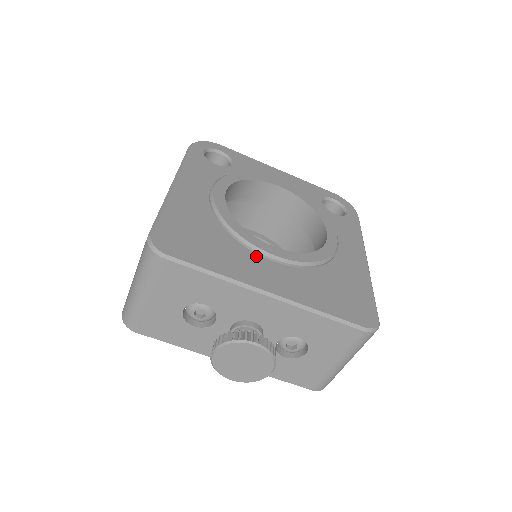
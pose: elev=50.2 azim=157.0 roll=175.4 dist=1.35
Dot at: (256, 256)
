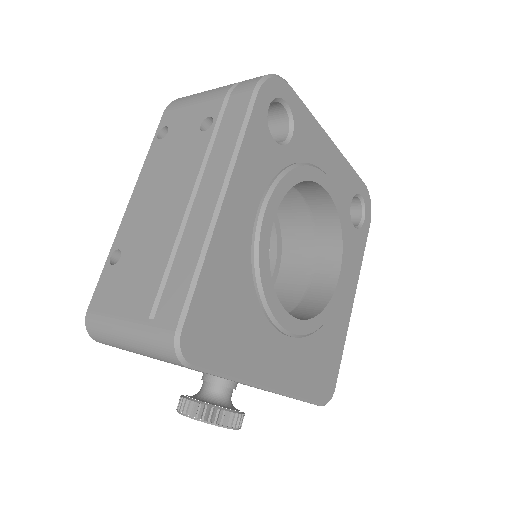
Dot at: (273, 332)
